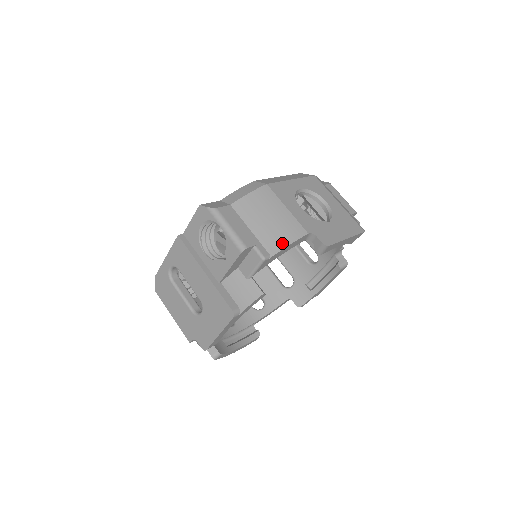
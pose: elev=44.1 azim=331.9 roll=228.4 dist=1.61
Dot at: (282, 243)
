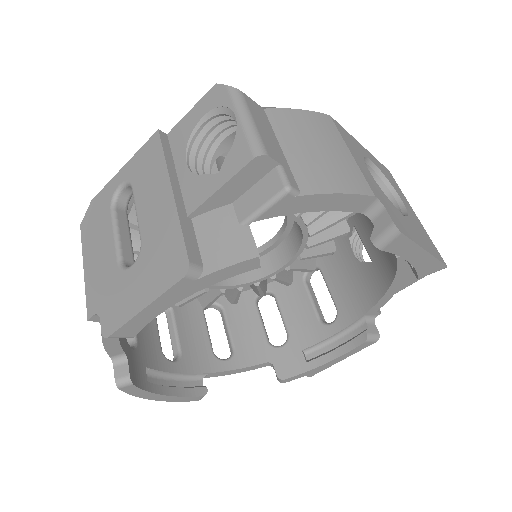
Dot at: (328, 185)
